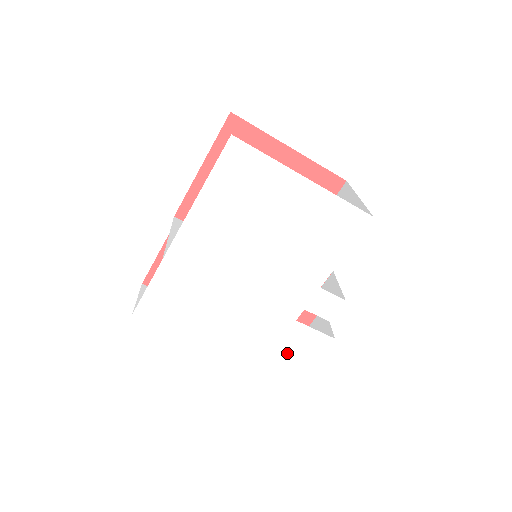
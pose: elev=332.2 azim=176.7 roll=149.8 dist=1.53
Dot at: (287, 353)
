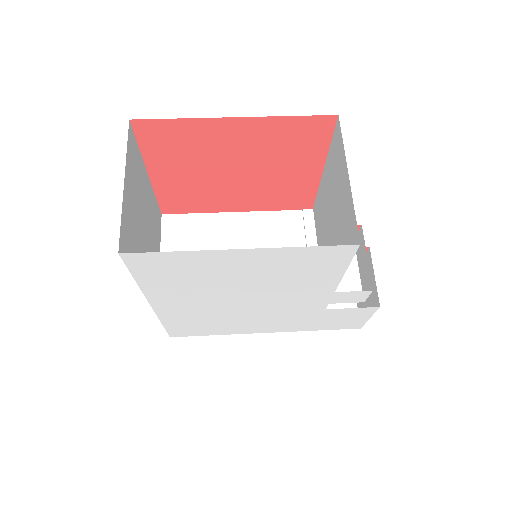
Dot at: (333, 321)
